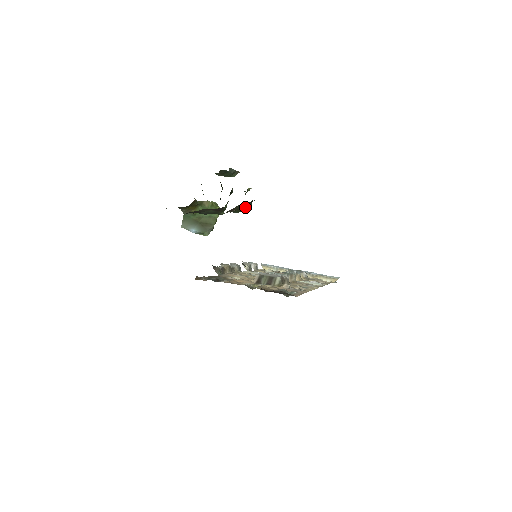
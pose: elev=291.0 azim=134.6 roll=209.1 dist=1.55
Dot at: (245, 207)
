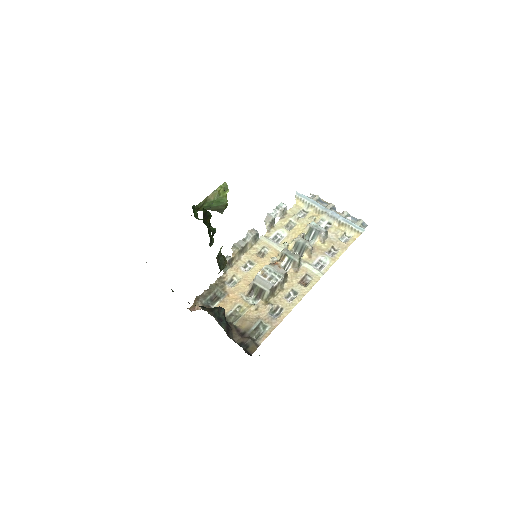
Dot at: occluded
